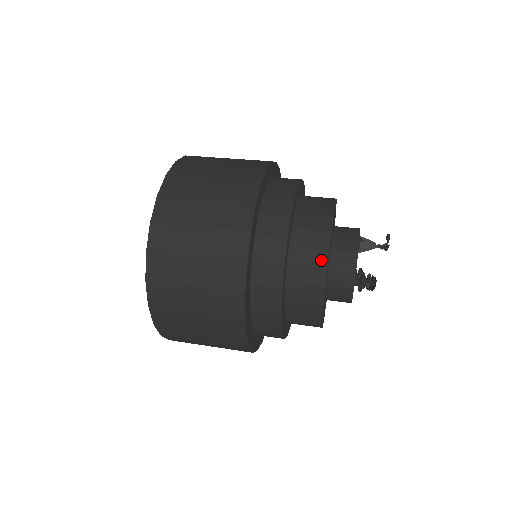
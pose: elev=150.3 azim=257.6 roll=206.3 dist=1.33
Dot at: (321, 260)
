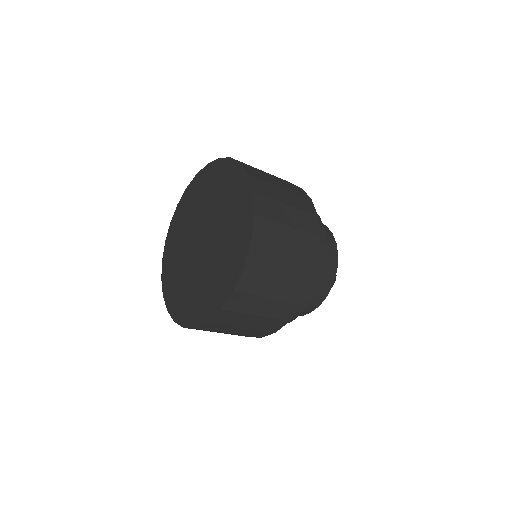
Dot at: occluded
